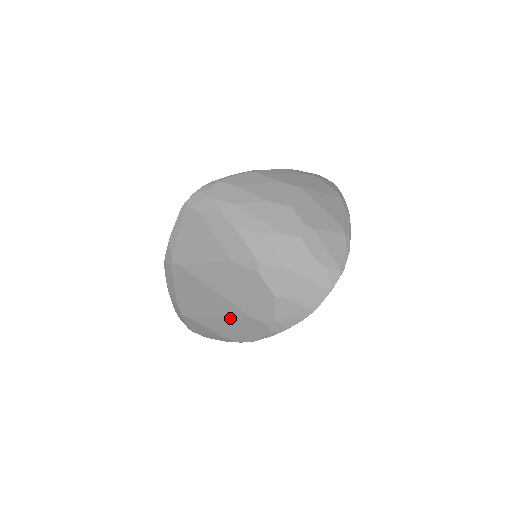
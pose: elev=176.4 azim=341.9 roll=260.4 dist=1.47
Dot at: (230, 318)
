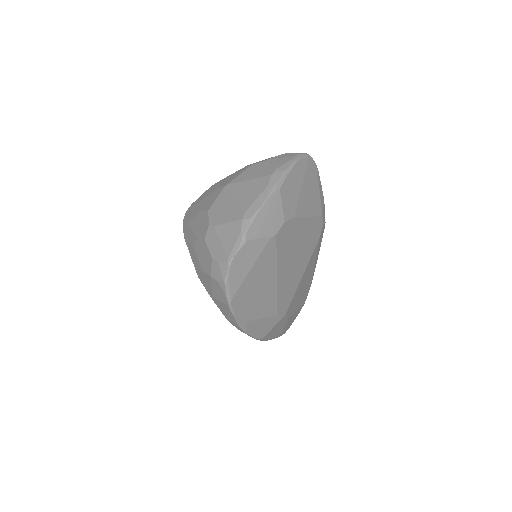
Dot at: occluded
